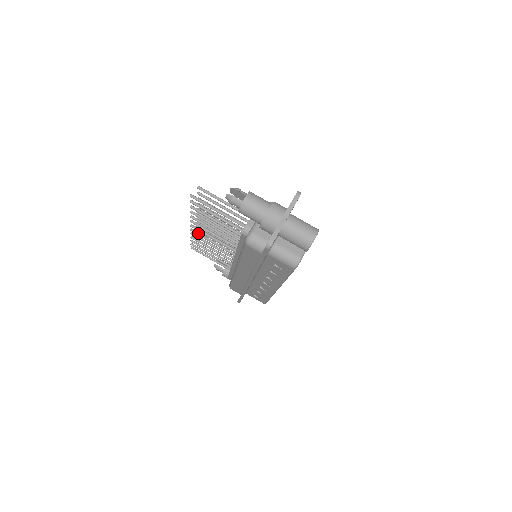
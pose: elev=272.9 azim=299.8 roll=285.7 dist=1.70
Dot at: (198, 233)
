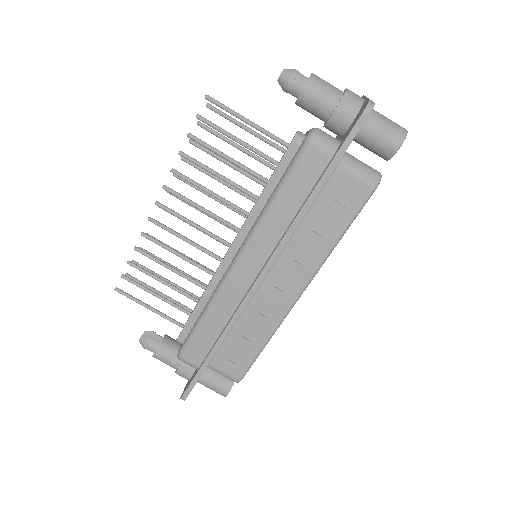
Dot at: (161, 223)
